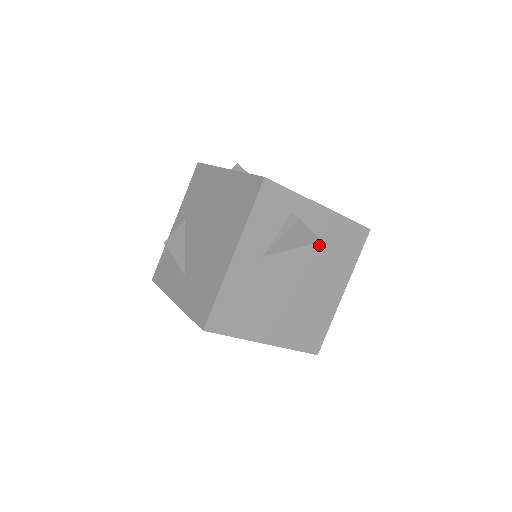
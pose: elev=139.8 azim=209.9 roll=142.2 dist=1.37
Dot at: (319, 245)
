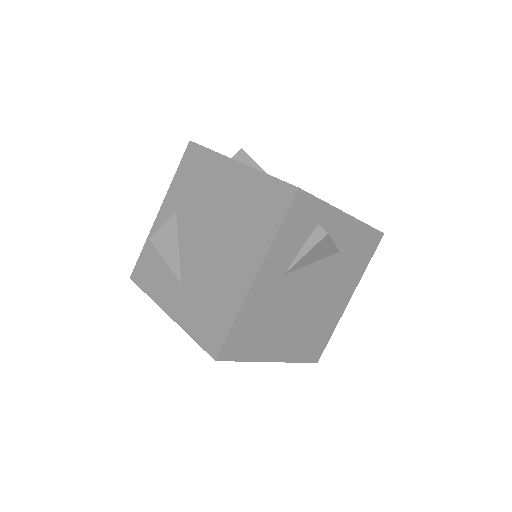
Dot at: (337, 255)
